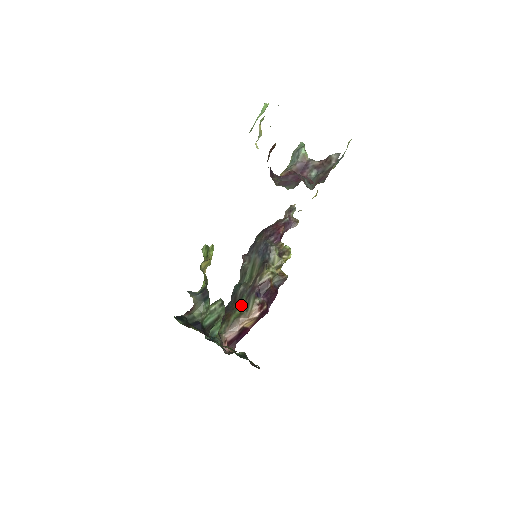
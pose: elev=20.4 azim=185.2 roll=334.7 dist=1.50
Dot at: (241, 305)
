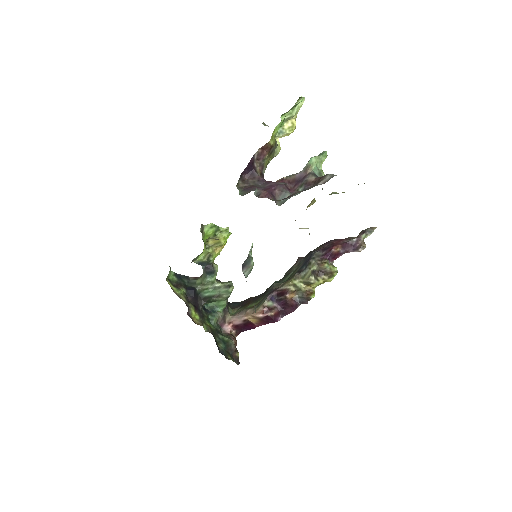
Dot at: (259, 300)
